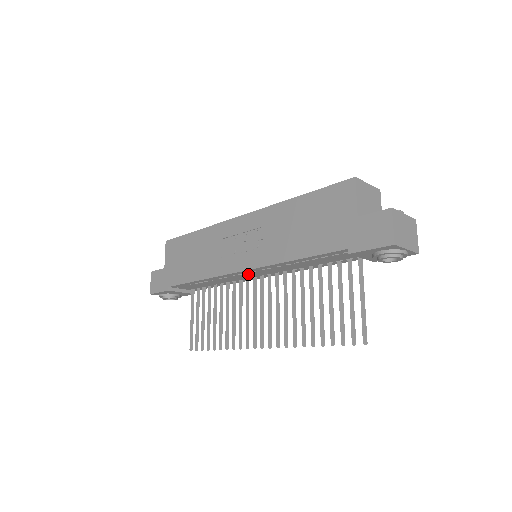
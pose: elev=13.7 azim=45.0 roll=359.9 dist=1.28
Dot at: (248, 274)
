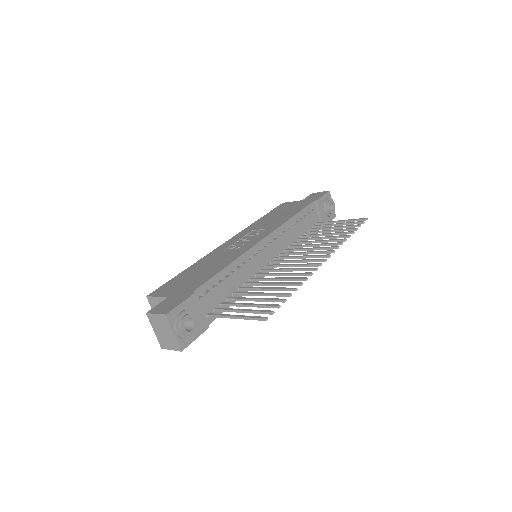
Dot at: (265, 252)
